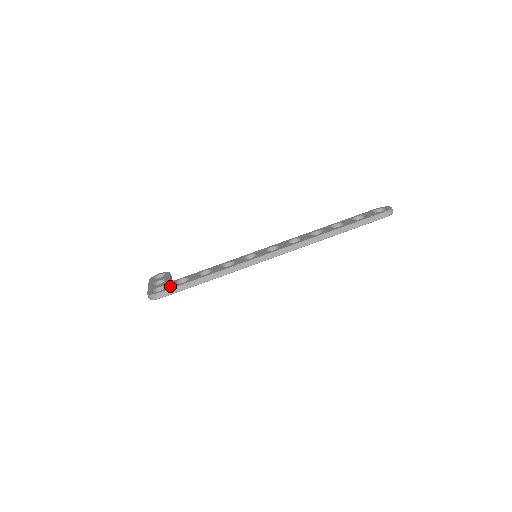
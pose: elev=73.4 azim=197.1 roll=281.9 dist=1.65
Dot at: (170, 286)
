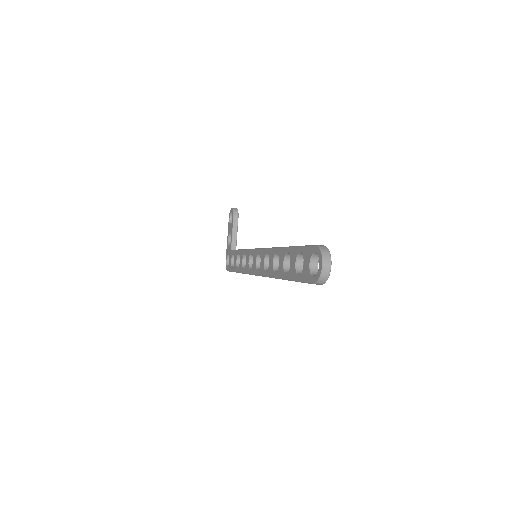
Dot at: (229, 265)
